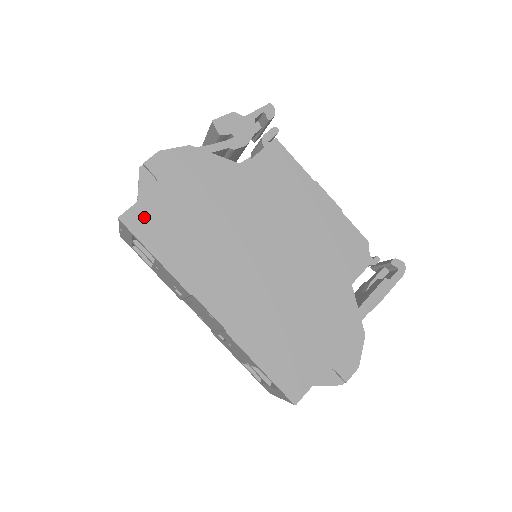
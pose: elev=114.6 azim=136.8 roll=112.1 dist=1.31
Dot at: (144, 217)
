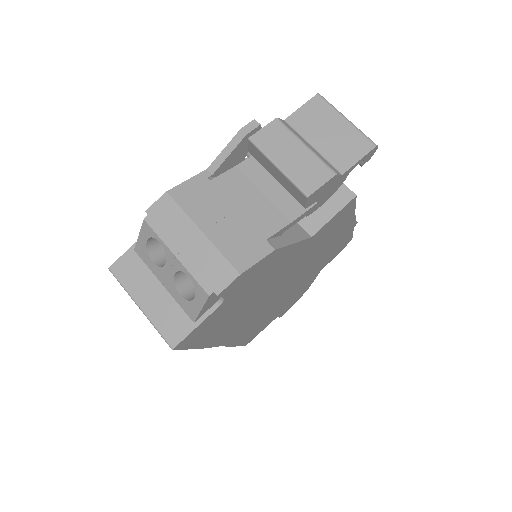
Dot at: (198, 333)
